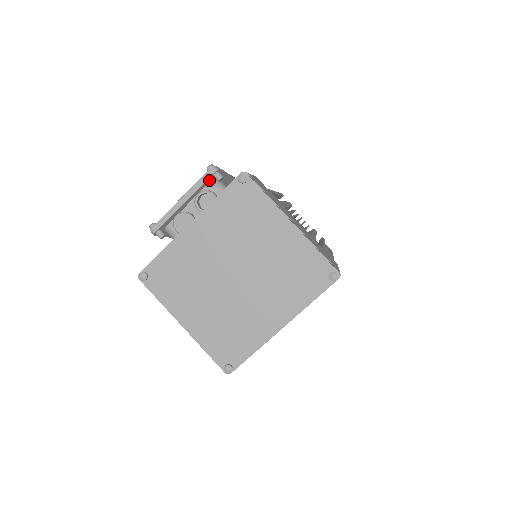
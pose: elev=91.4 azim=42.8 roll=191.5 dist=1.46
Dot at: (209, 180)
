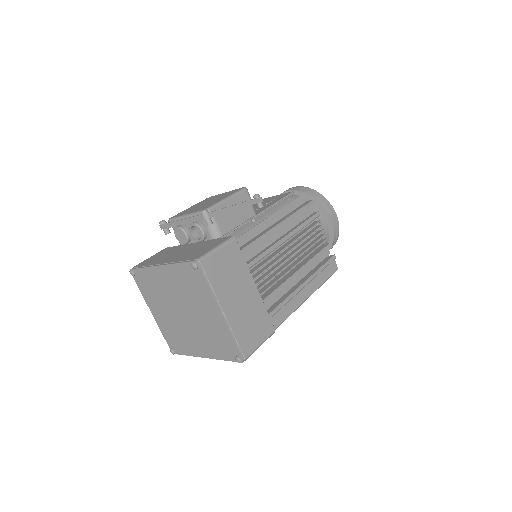
Dot at: occluded
